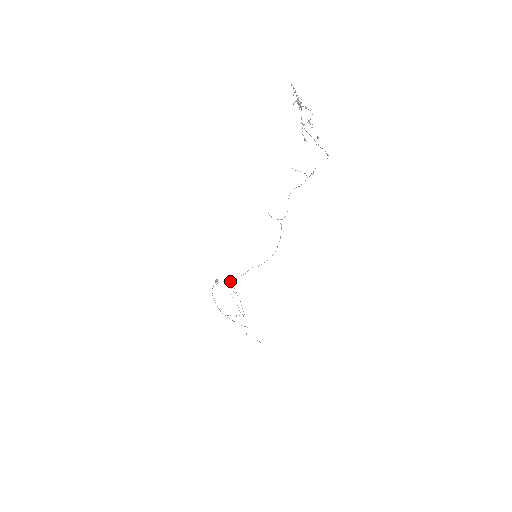
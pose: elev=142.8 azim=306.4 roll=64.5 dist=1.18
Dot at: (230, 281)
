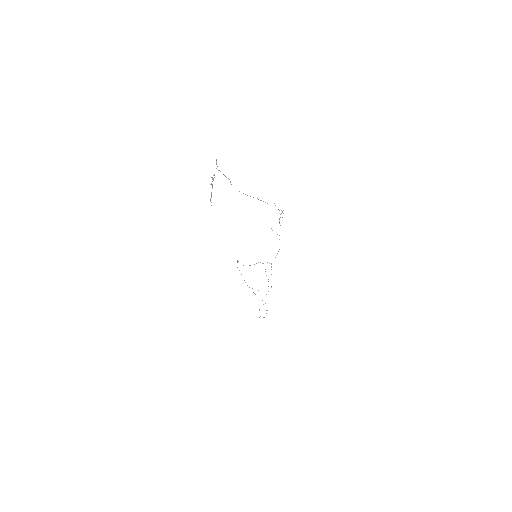
Dot at: occluded
